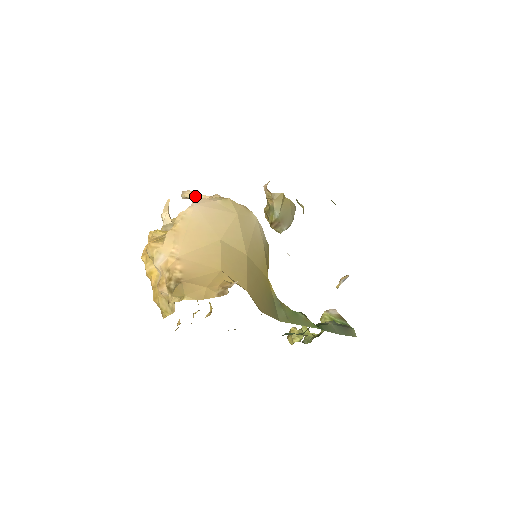
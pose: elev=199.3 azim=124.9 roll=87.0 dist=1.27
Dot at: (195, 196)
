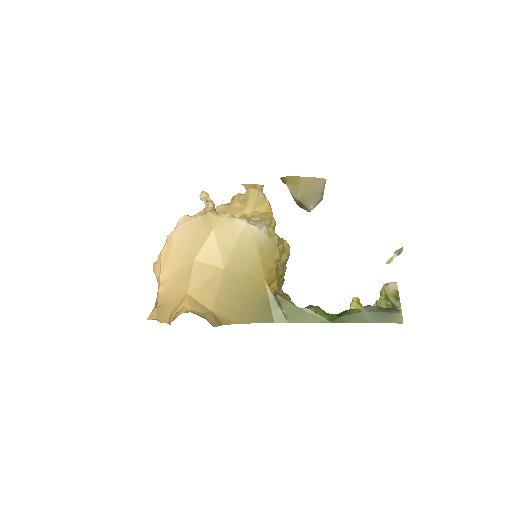
Dot at: (205, 199)
